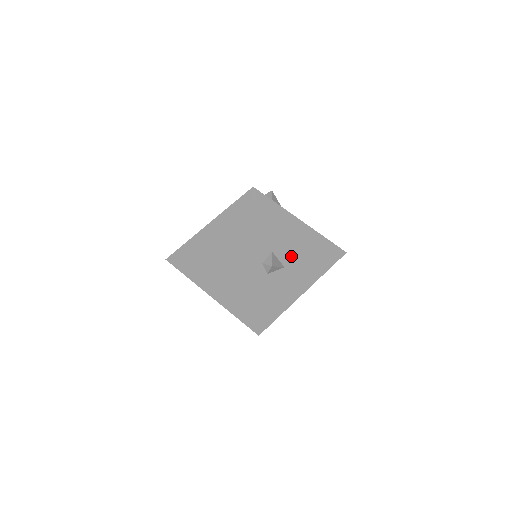
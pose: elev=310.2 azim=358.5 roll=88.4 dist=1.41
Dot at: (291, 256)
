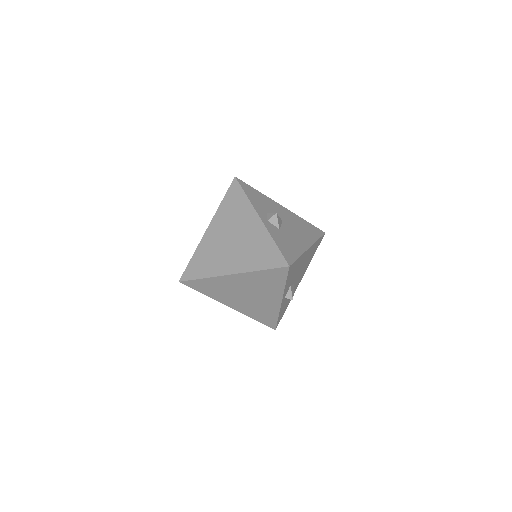
Dot at: (299, 274)
